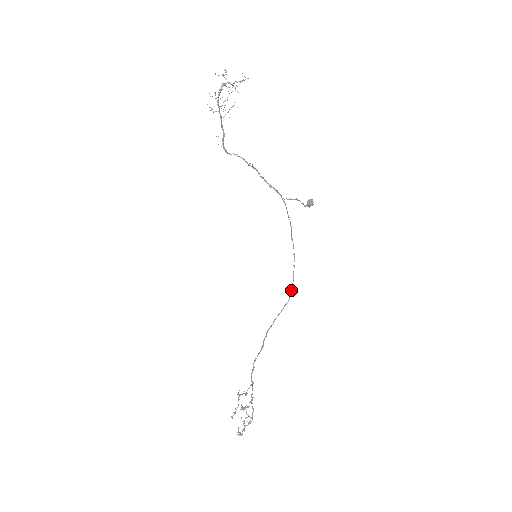
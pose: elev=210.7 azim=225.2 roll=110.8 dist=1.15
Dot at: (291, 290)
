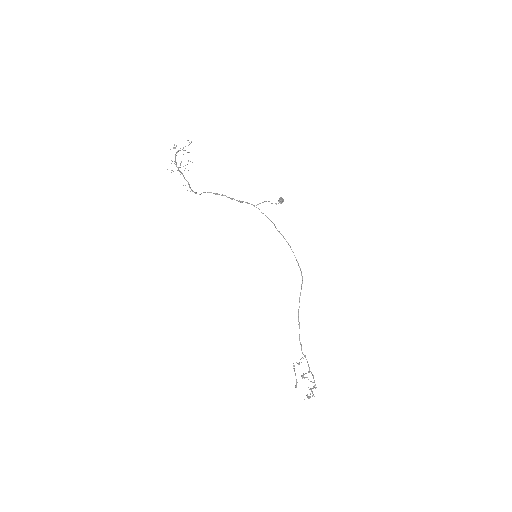
Dot at: occluded
